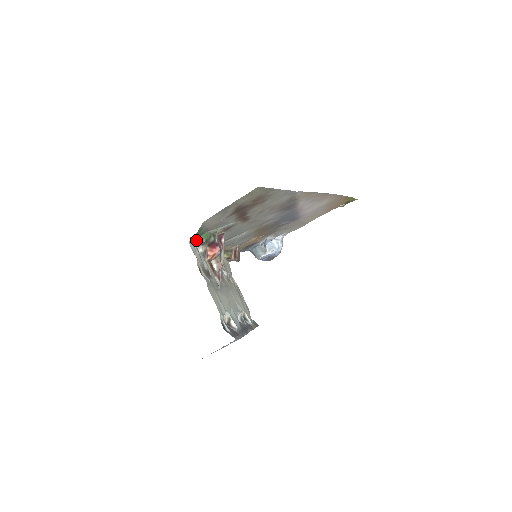
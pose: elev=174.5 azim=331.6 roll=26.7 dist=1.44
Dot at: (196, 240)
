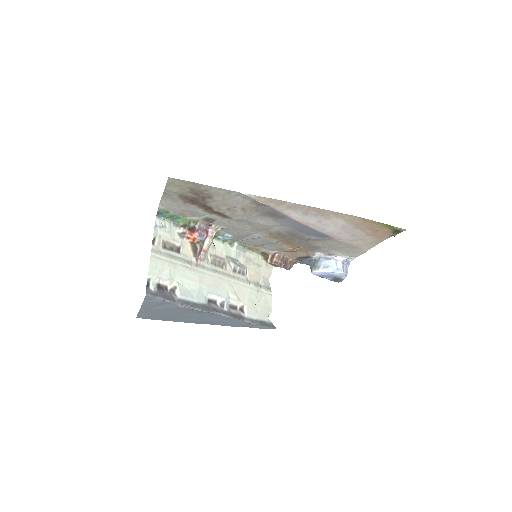
Dot at: (175, 222)
